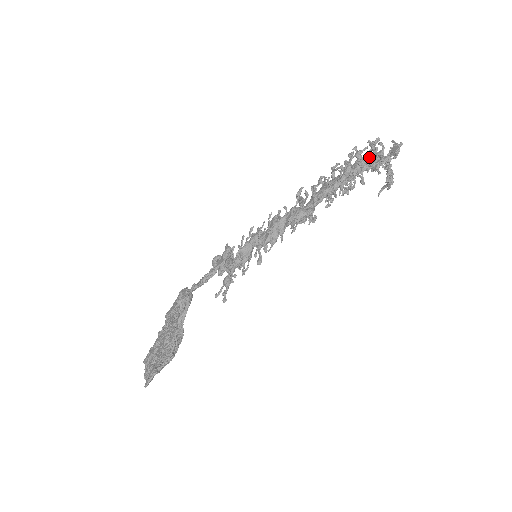
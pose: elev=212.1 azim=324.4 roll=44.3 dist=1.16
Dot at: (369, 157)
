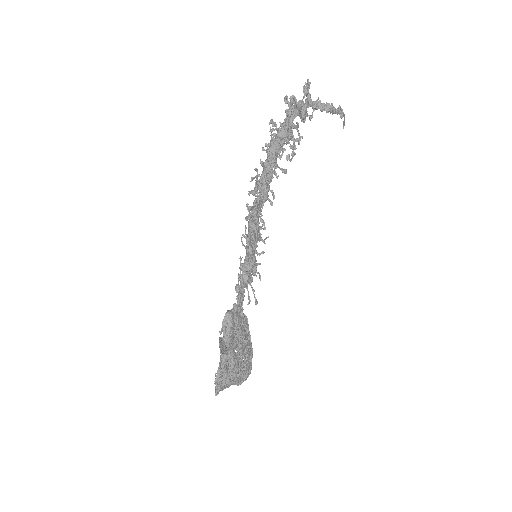
Dot at: occluded
